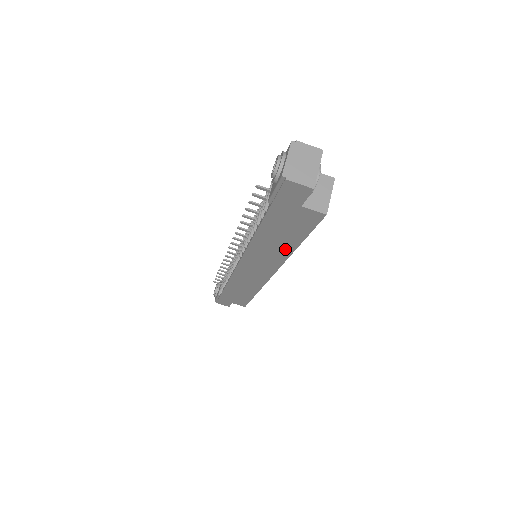
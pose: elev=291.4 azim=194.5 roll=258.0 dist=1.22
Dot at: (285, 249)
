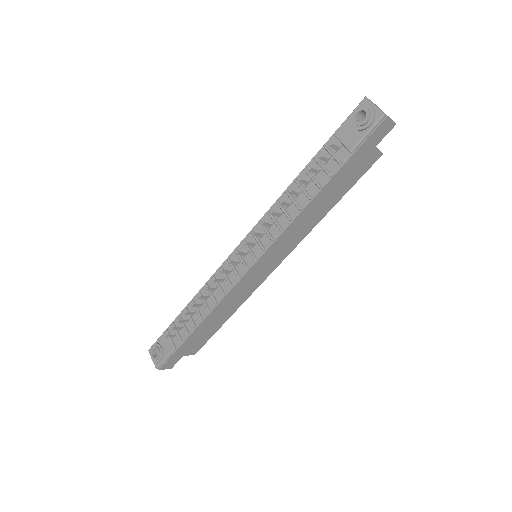
Dot at: (320, 215)
